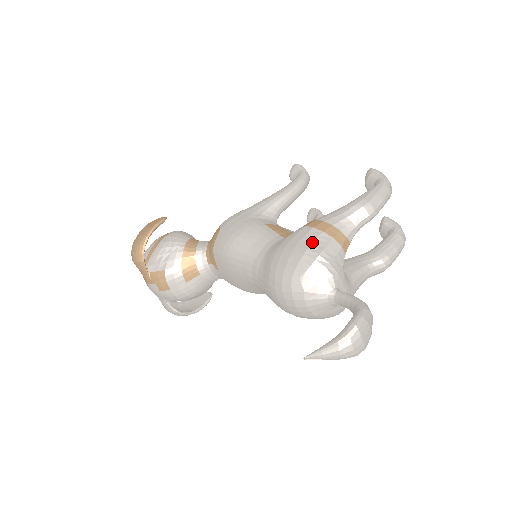
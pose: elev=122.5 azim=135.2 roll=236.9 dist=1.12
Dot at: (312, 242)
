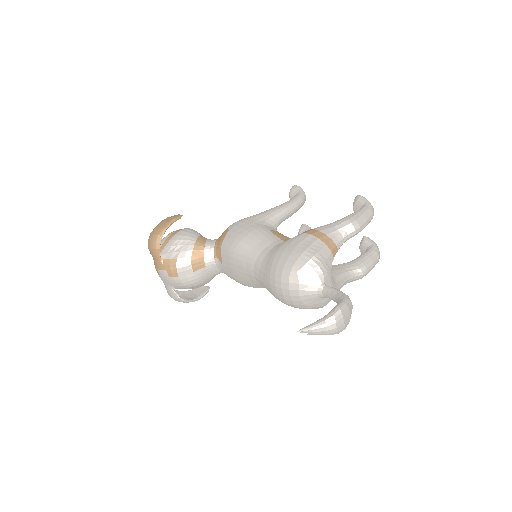
Dot at: (309, 245)
